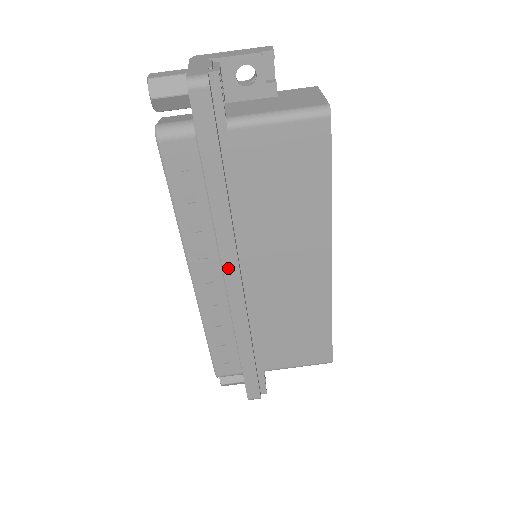
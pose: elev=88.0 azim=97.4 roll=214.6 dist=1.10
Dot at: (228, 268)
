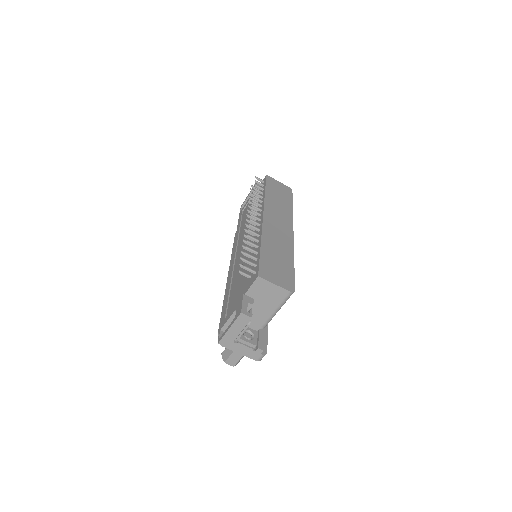
Dot at: occluded
